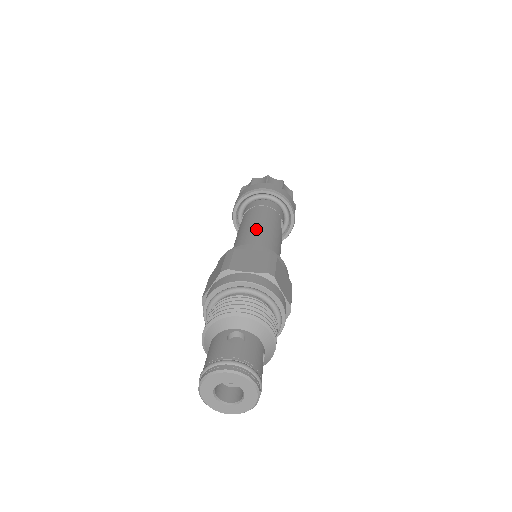
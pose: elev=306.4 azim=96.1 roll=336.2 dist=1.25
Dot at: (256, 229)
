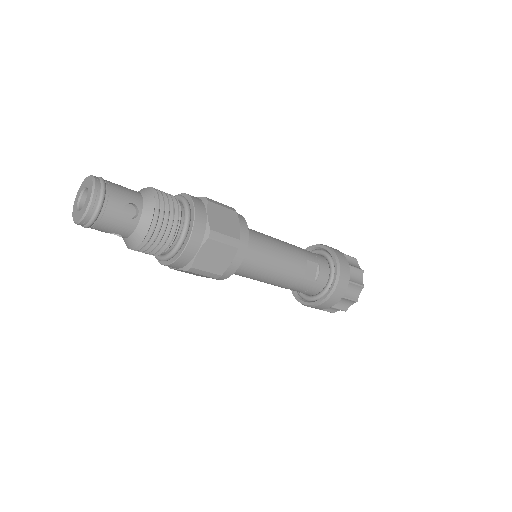
Dot at: occluded
